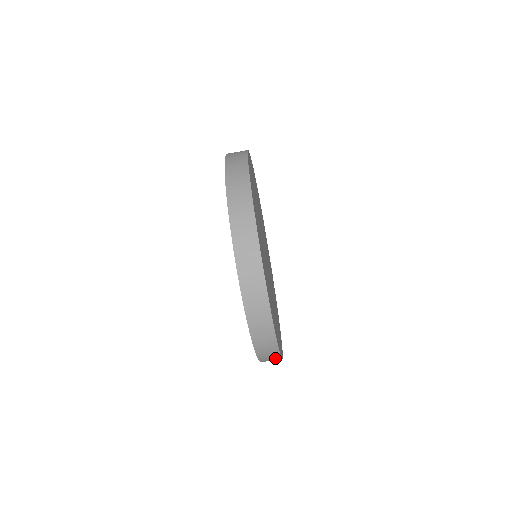
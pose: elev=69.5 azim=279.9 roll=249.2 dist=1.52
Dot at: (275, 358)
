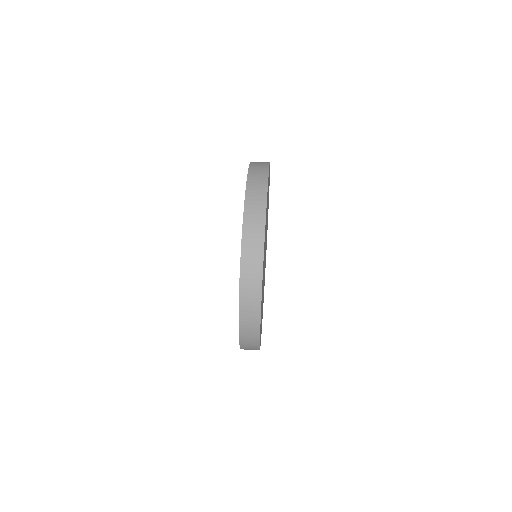
Dot at: (259, 225)
